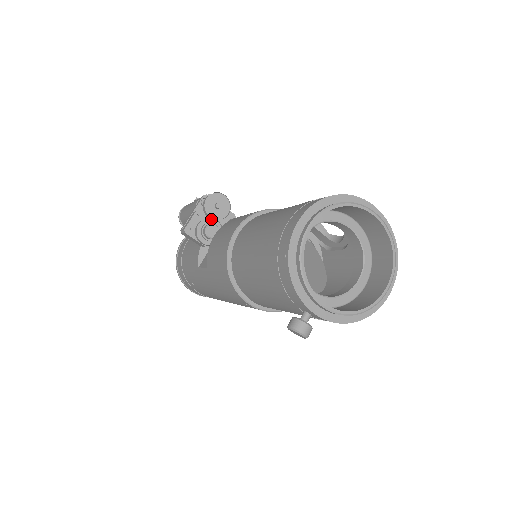
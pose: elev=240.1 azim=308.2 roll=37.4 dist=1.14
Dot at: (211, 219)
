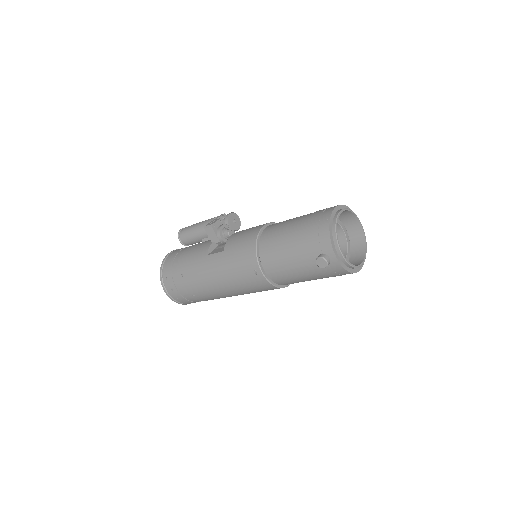
Dot at: occluded
